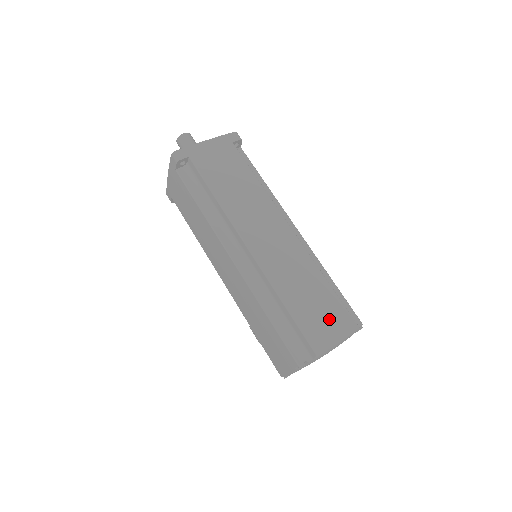
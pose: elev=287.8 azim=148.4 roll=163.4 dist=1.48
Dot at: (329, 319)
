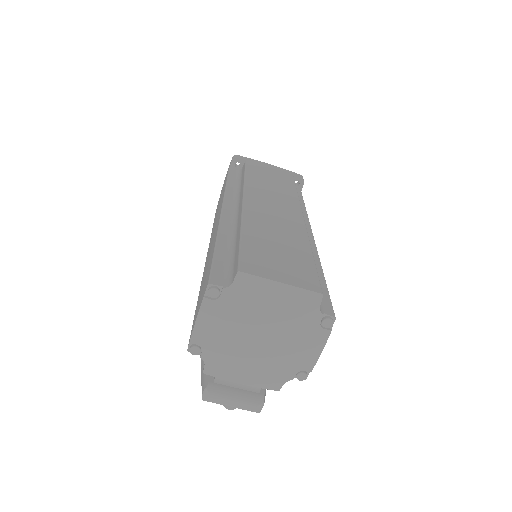
Dot at: (286, 266)
